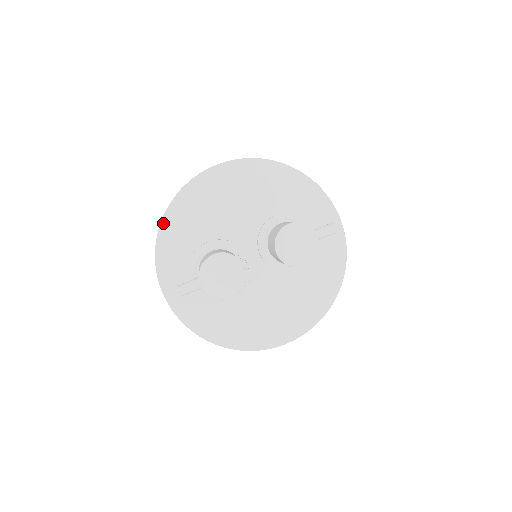
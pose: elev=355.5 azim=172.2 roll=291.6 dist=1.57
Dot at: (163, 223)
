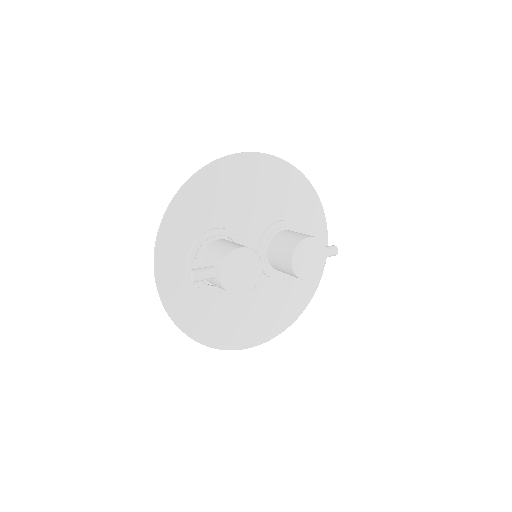
Dot at: (180, 194)
